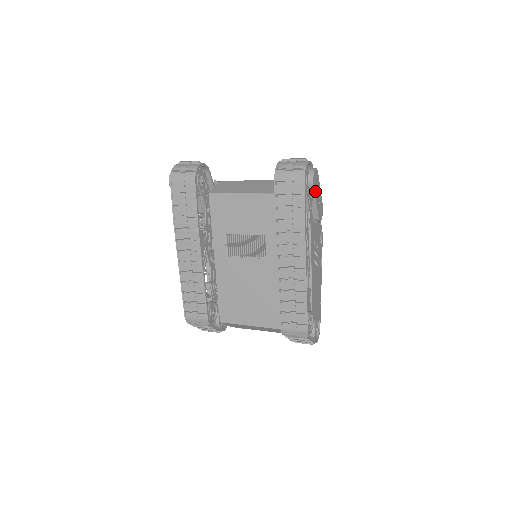
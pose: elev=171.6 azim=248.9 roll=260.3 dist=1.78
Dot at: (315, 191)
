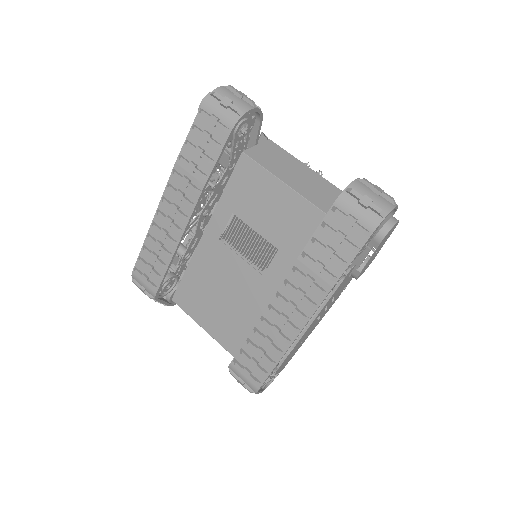
Dot at: (377, 248)
